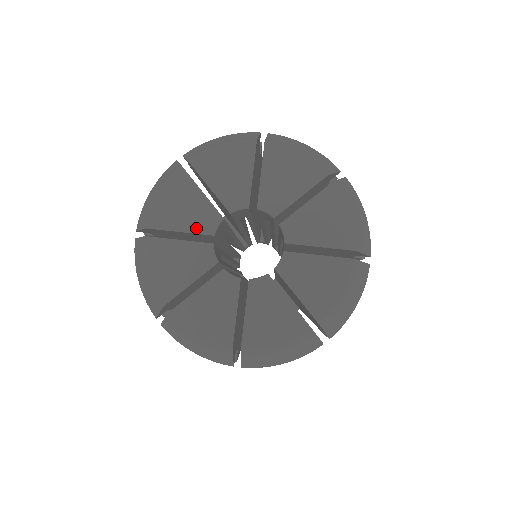
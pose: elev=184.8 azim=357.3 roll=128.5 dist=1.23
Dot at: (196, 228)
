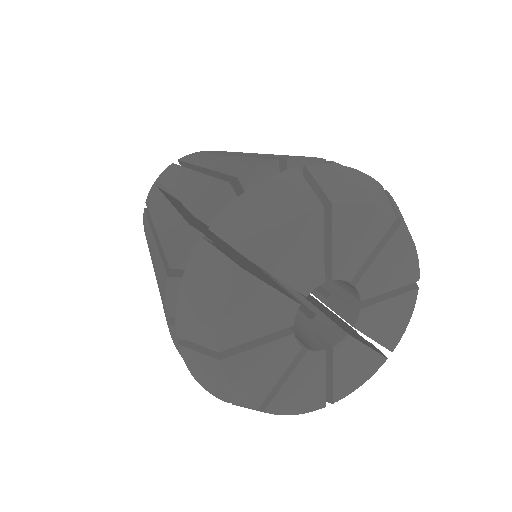
Dot at: (286, 363)
